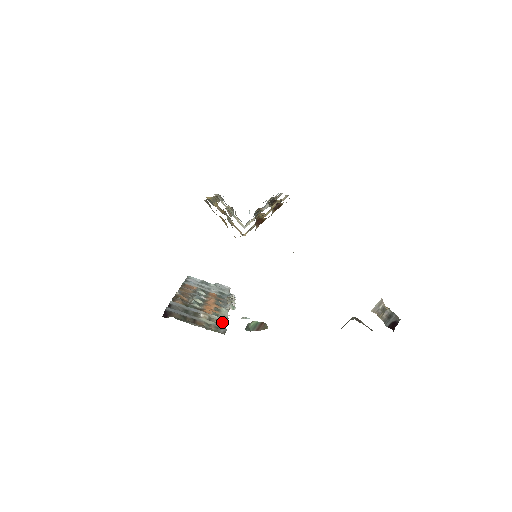
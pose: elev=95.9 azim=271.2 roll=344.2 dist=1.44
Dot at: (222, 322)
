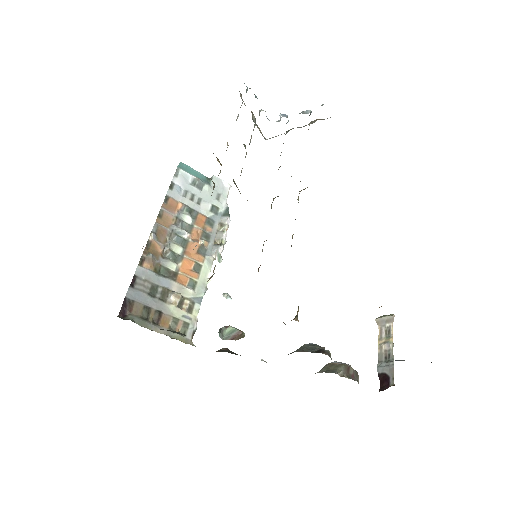
Dot at: (196, 305)
